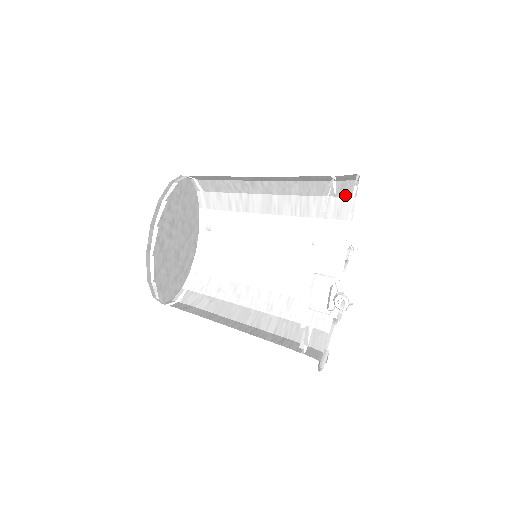
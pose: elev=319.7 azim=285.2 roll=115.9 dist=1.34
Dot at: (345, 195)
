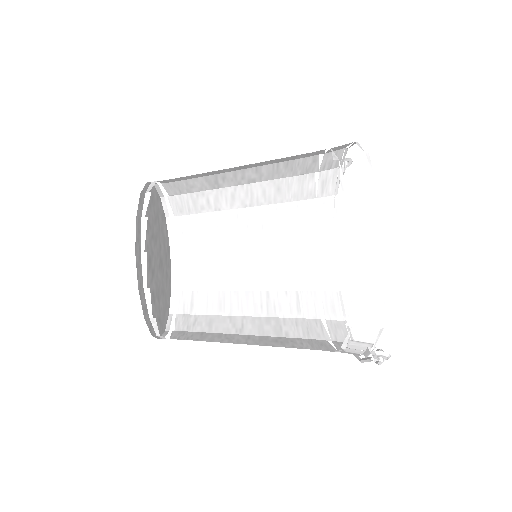
Dot at: occluded
